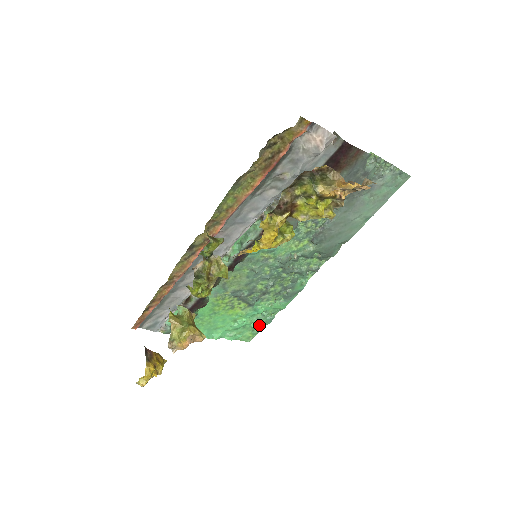
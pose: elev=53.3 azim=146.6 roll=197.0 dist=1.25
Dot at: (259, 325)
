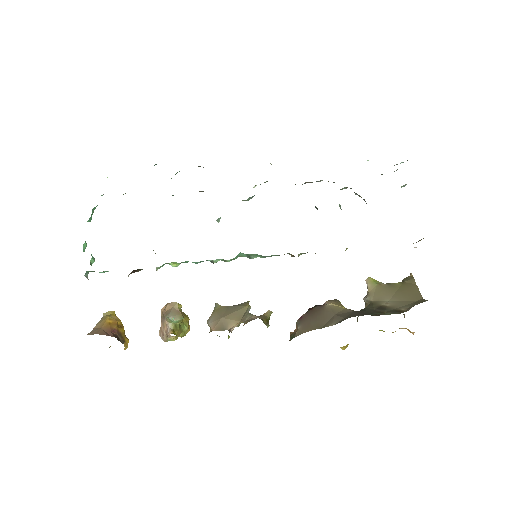
Dot at: occluded
